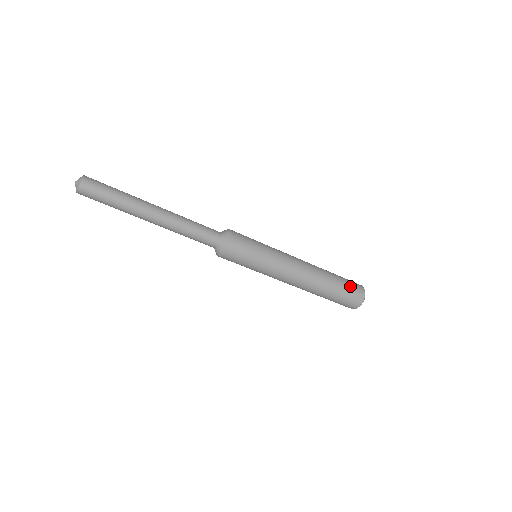
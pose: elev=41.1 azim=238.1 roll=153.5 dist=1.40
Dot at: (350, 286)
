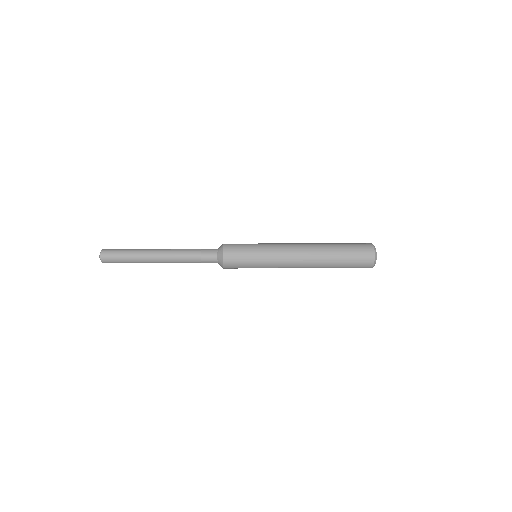
Dot at: (355, 250)
